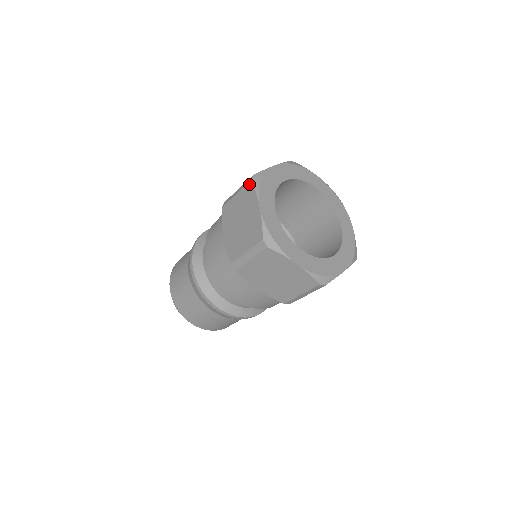
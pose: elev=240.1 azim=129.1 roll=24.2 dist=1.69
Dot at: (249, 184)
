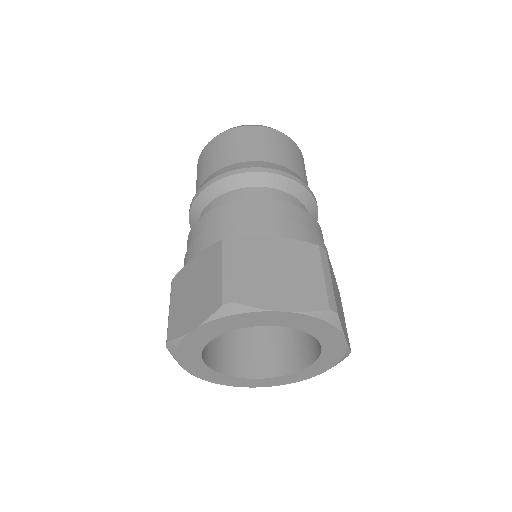
Dot at: occluded
